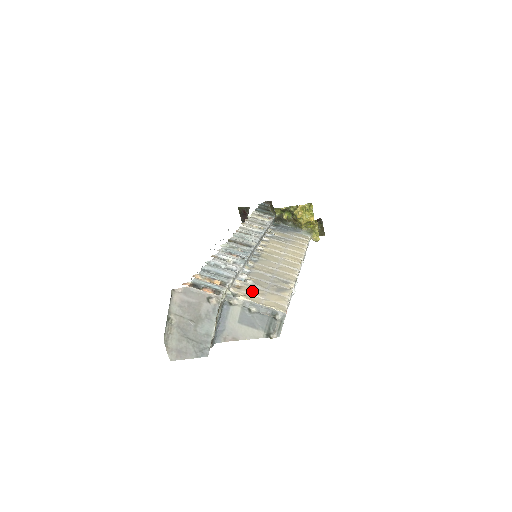
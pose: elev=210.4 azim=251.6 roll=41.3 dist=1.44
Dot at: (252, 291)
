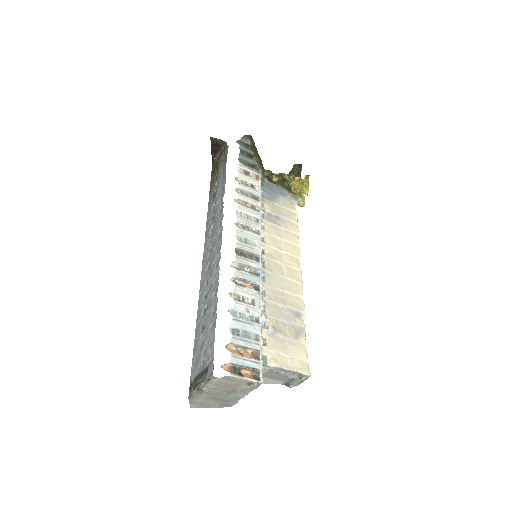
Dot at: (277, 347)
